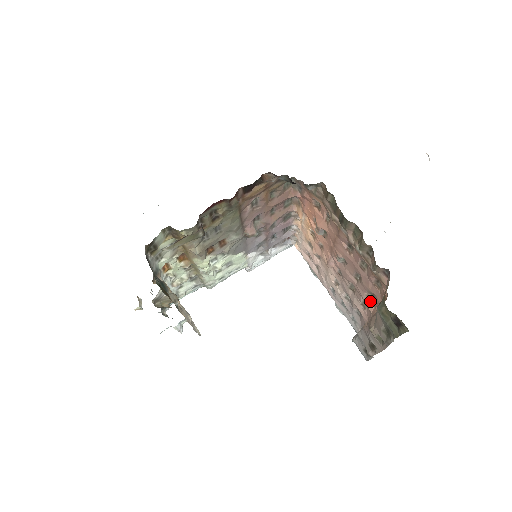
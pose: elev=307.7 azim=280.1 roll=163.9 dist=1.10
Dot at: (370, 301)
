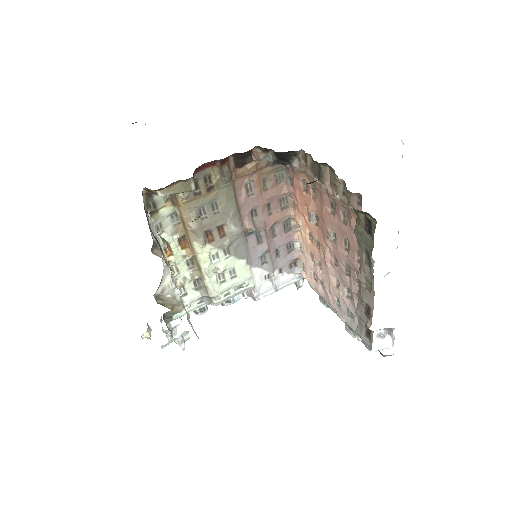
Dot at: occluded
